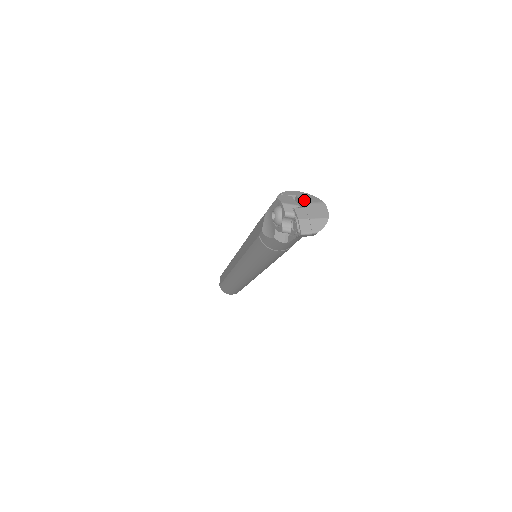
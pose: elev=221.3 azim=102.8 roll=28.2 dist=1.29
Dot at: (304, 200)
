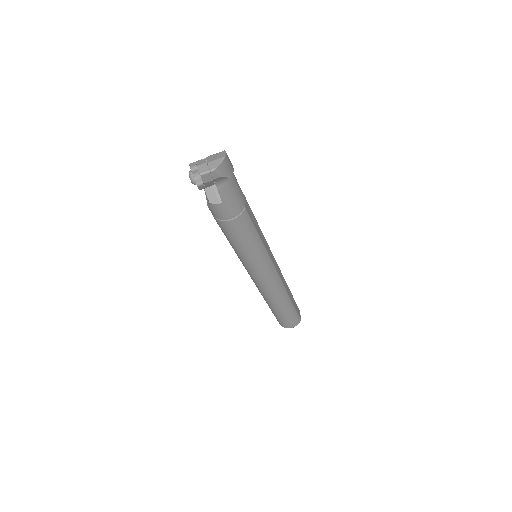
Dot at: (209, 156)
